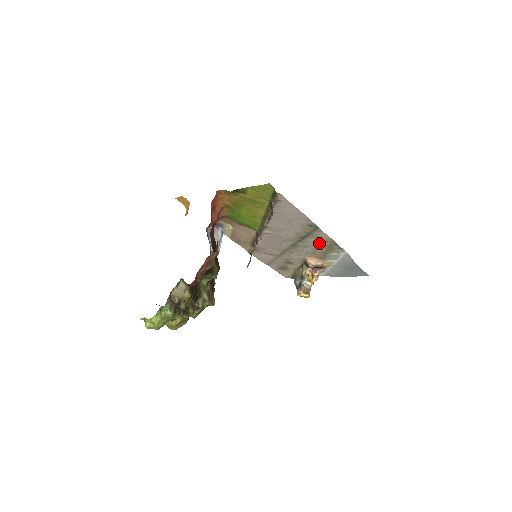
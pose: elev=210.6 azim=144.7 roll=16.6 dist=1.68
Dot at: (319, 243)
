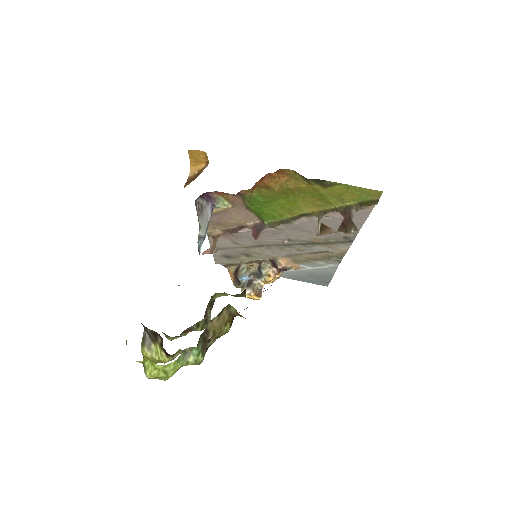
Dot at: (322, 251)
